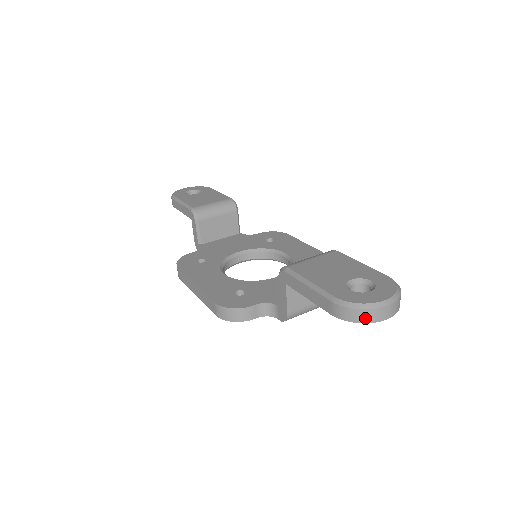
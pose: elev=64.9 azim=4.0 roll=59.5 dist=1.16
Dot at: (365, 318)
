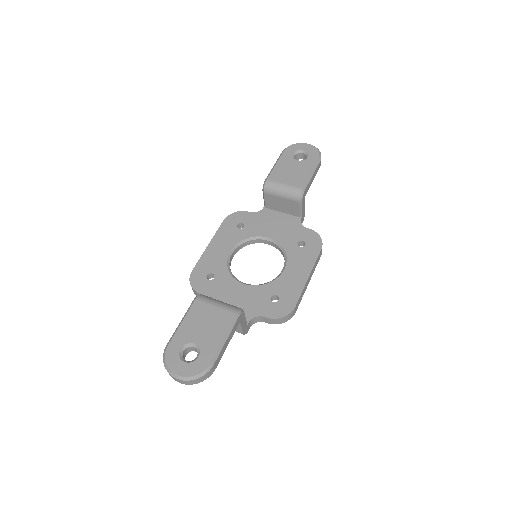
Dot at: occluded
